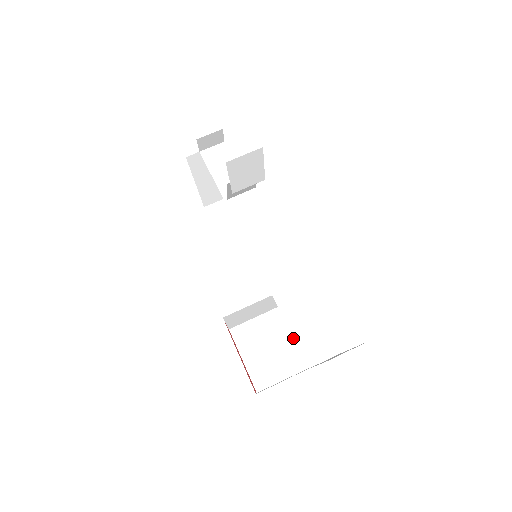
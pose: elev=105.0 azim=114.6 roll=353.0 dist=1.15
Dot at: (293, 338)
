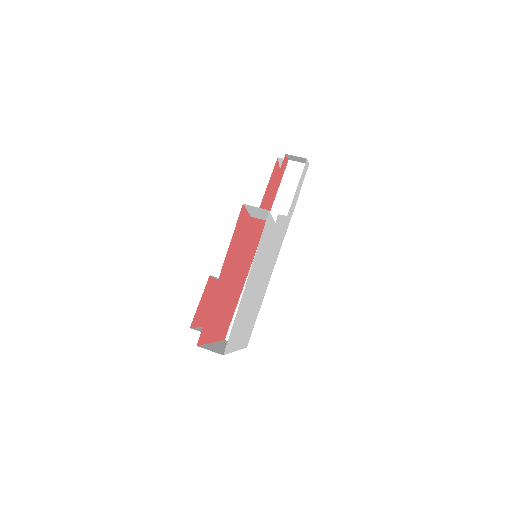
Dot at: occluded
